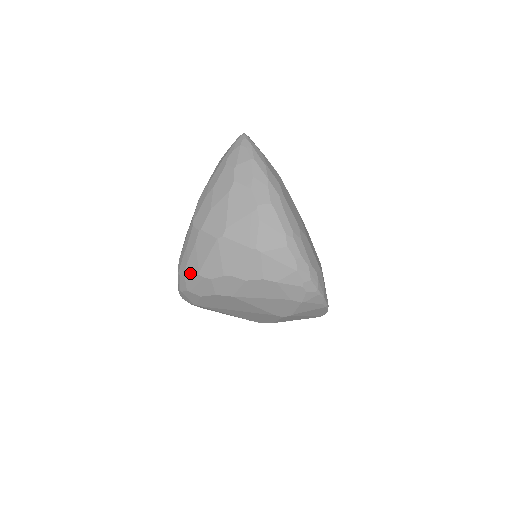
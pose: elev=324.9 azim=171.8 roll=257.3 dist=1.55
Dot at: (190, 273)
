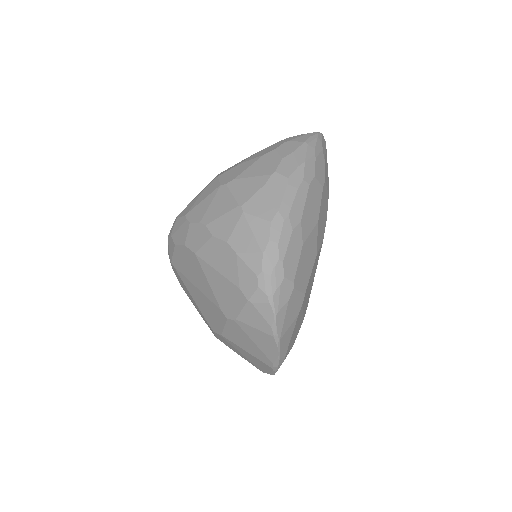
Dot at: (182, 214)
